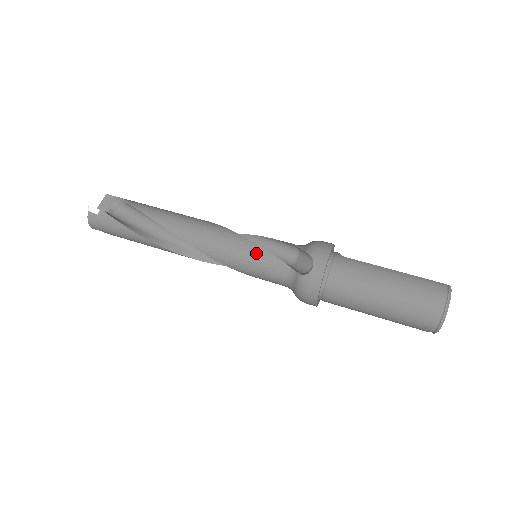
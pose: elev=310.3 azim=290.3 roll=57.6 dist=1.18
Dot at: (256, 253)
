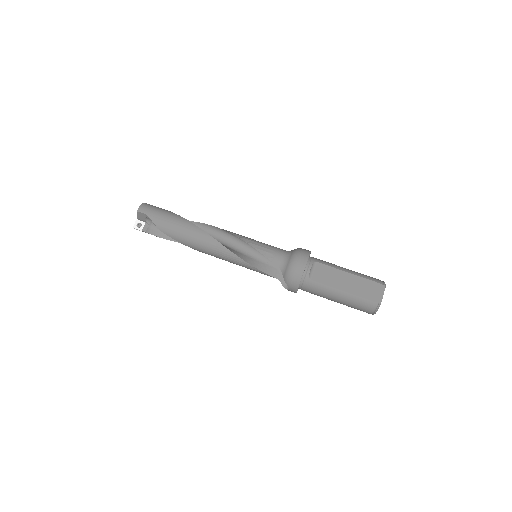
Dot at: (254, 270)
